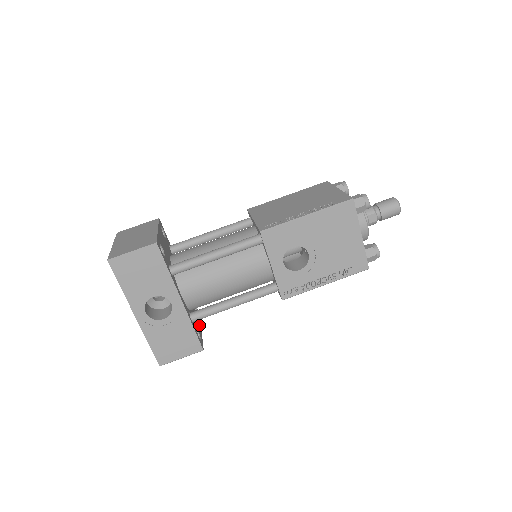
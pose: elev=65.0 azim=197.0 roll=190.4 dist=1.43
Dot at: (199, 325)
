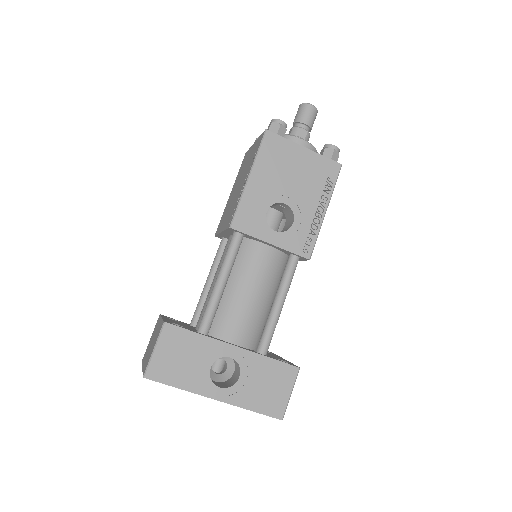
Dot at: occluded
